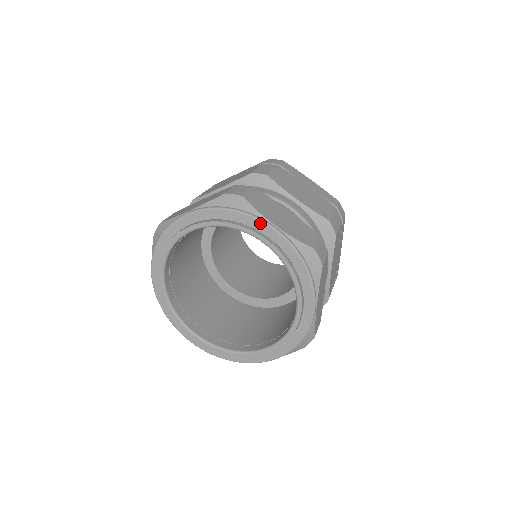
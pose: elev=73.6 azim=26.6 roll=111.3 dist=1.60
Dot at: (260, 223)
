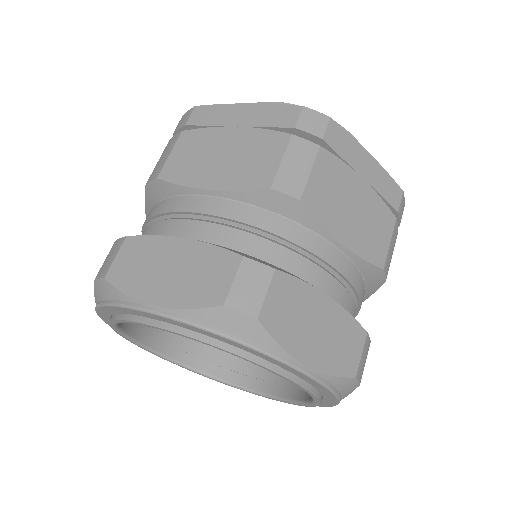
Dot at: (136, 311)
